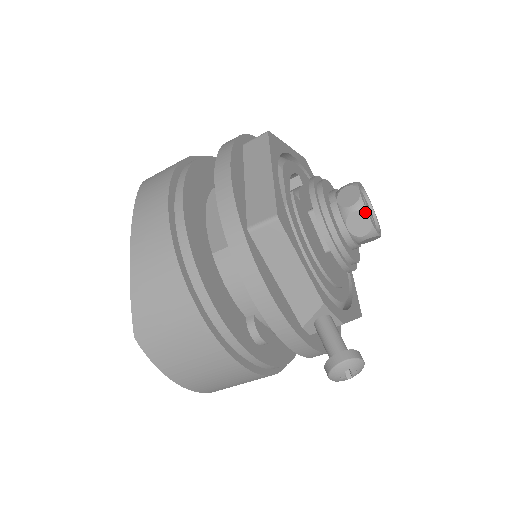
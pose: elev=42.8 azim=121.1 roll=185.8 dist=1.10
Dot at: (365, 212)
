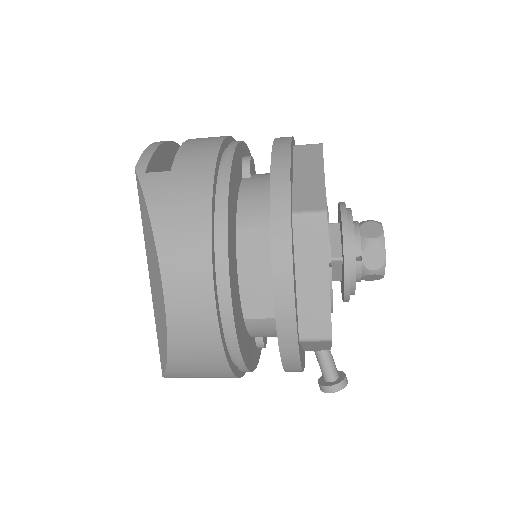
Dot at: (383, 275)
